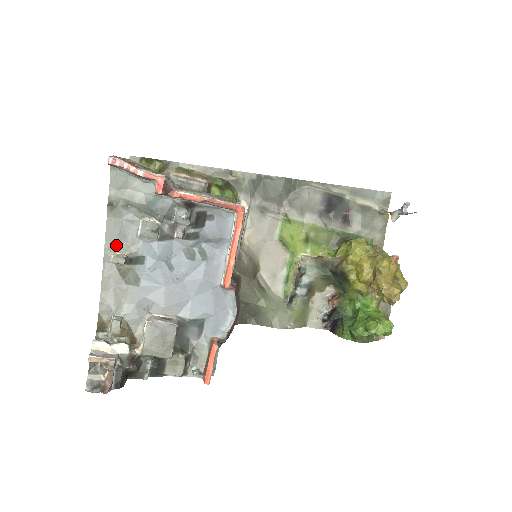
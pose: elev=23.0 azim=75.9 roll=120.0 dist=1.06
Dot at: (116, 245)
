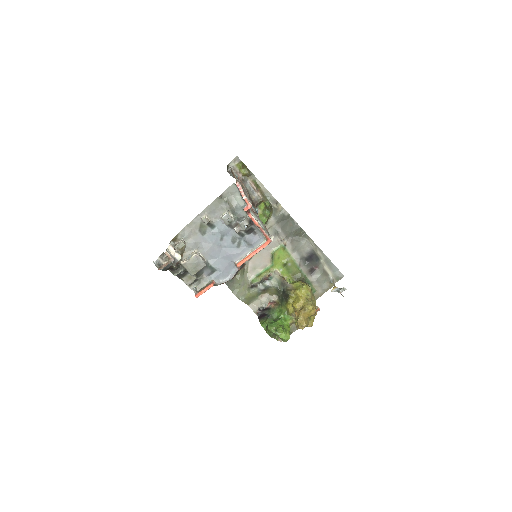
Dot at: (209, 213)
